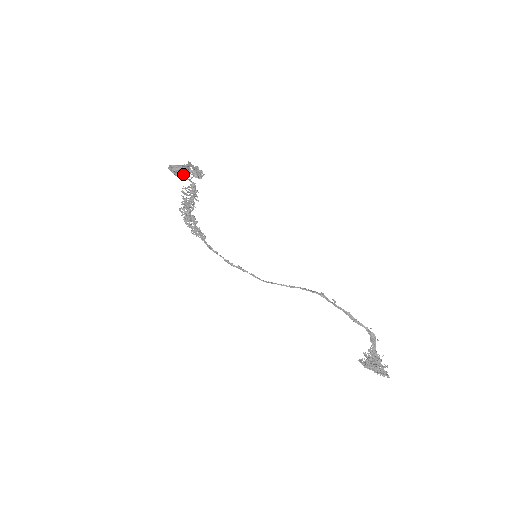
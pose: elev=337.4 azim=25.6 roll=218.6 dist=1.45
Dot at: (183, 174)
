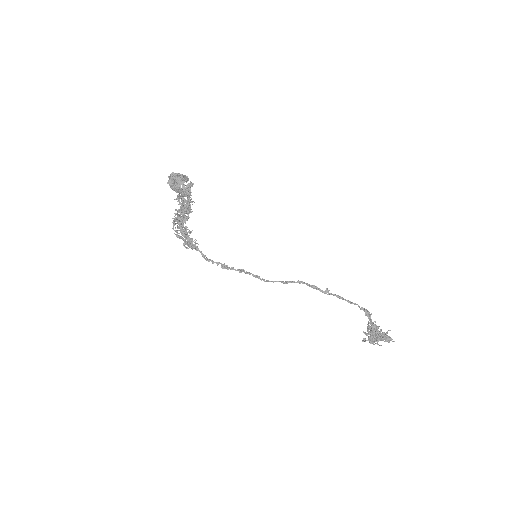
Dot at: (175, 189)
